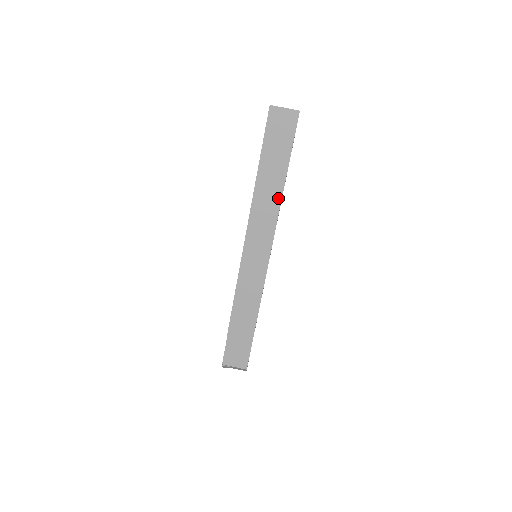
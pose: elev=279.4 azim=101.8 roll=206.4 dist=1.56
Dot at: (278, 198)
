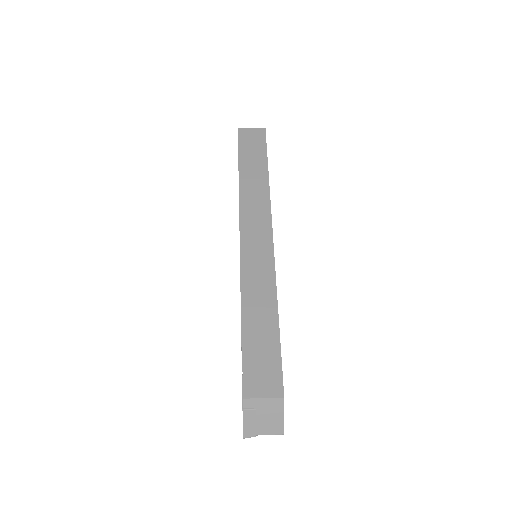
Dot at: (265, 187)
